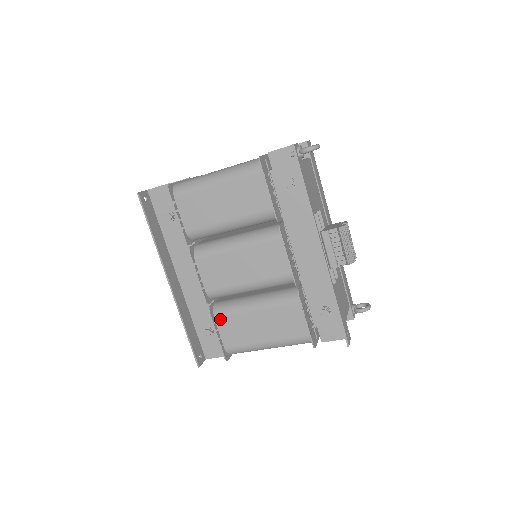
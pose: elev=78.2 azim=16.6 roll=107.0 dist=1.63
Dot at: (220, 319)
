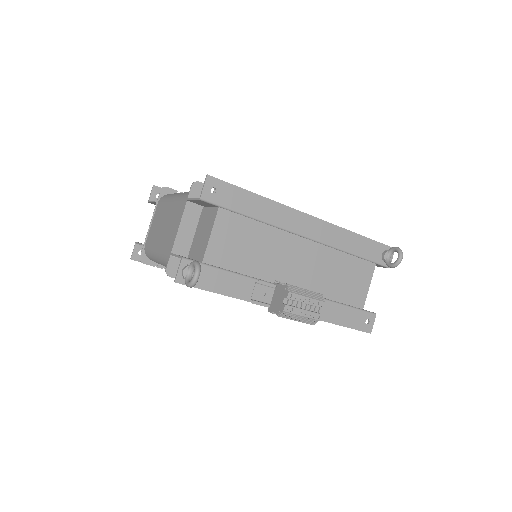
Dot at: occluded
